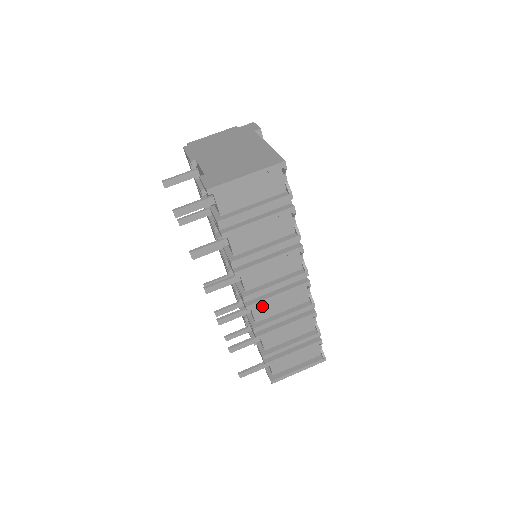
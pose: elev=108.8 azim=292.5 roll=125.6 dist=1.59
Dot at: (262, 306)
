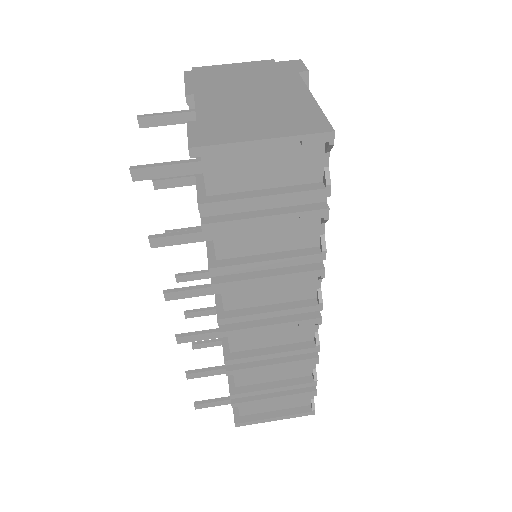
Dot at: (244, 334)
